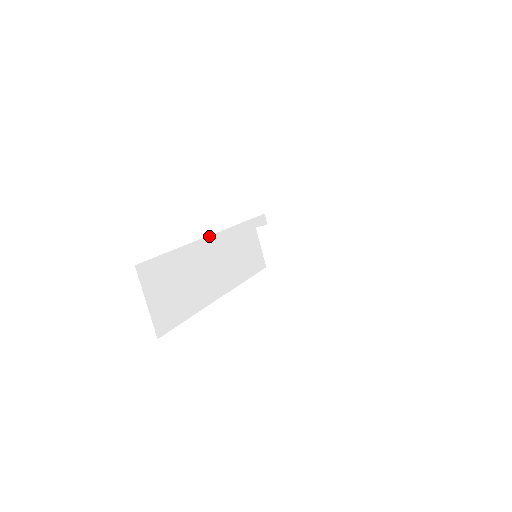
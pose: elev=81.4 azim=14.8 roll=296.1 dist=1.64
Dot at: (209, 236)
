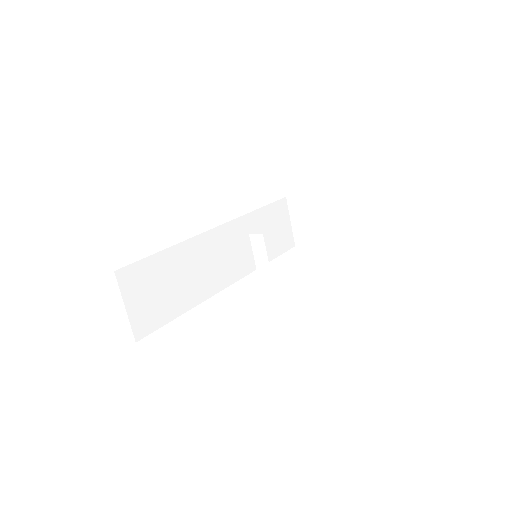
Dot at: (210, 230)
